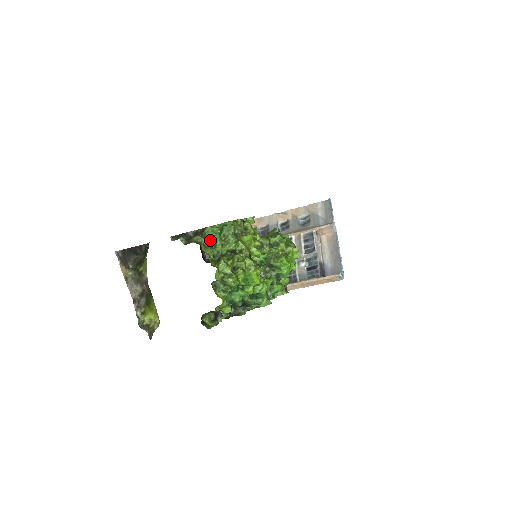
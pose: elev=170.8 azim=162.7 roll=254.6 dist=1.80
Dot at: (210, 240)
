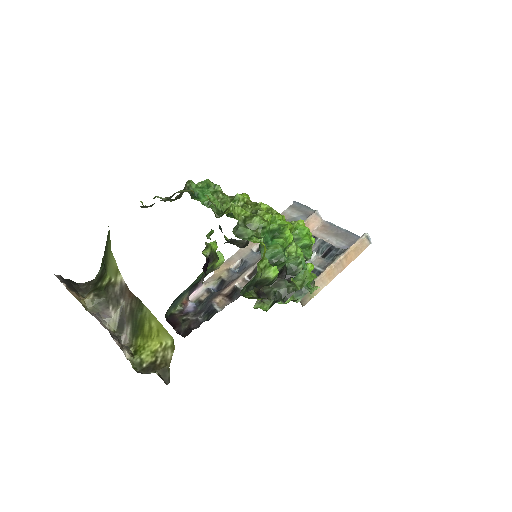
Dot at: (198, 199)
